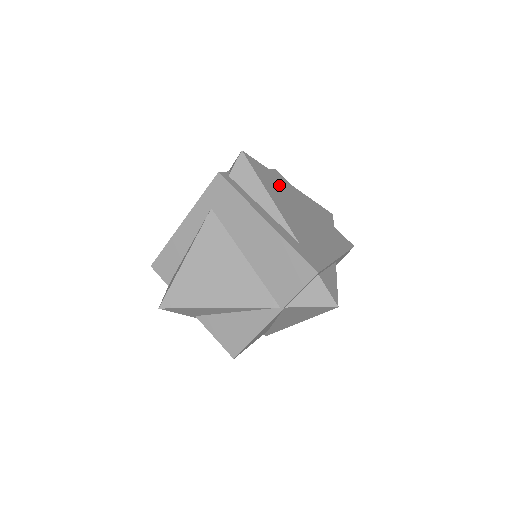
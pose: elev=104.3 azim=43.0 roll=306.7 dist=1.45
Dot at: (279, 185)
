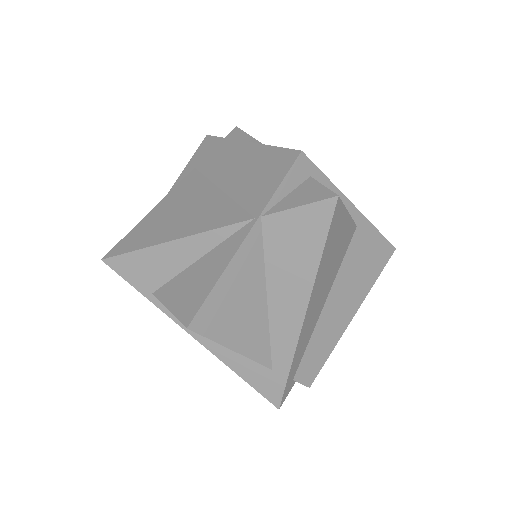
Dot at: occluded
